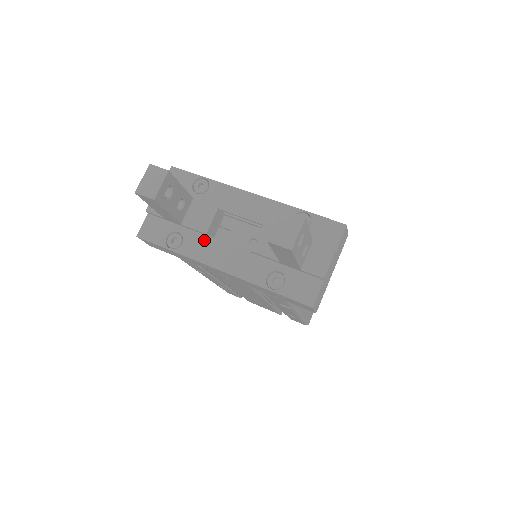
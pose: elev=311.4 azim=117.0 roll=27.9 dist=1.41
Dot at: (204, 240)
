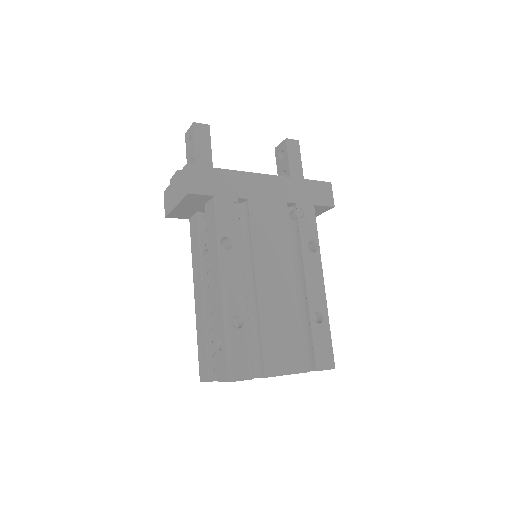
Dot at: occluded
